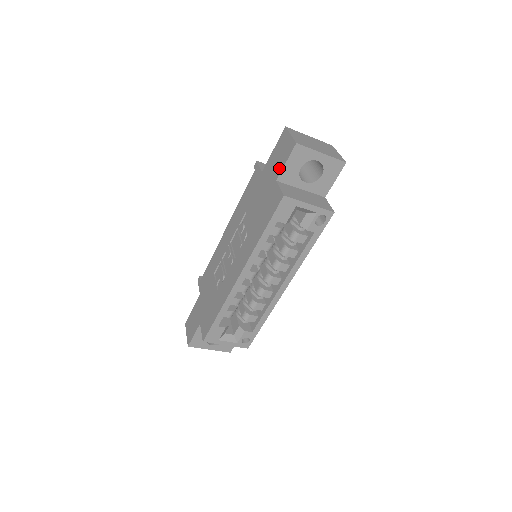
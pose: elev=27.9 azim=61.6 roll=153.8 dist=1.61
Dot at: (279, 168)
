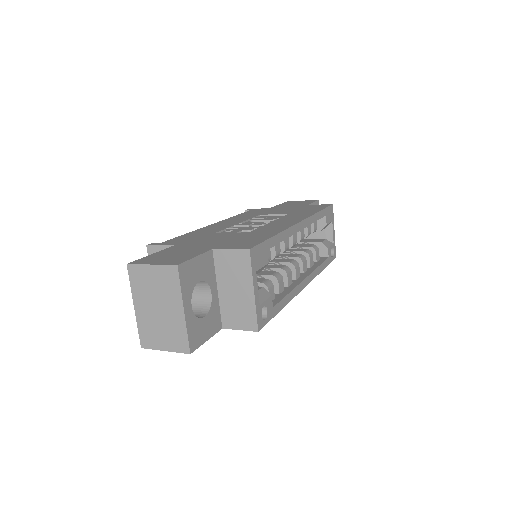
Dot at: (305, 203)
